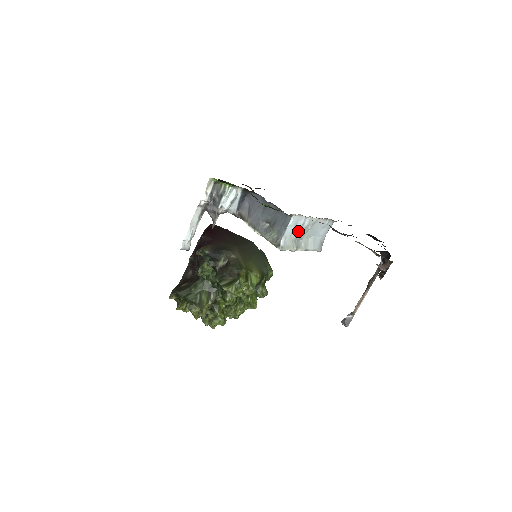
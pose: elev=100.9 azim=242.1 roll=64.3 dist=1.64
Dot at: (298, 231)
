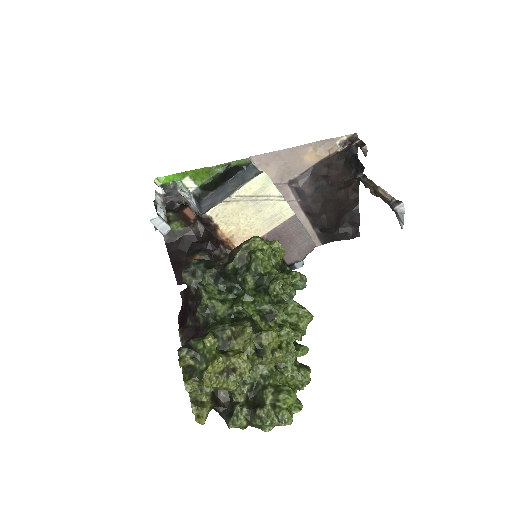
Dot at: occluded
